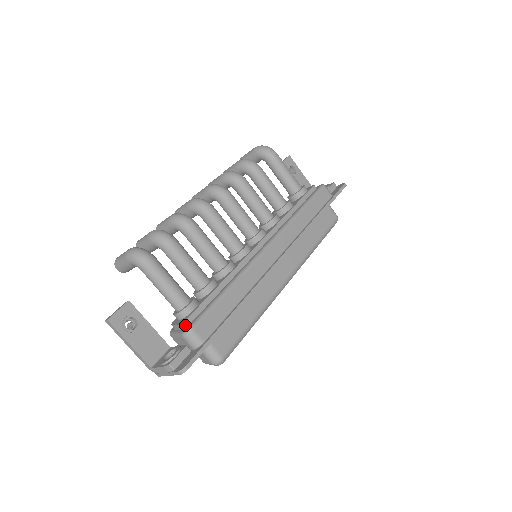
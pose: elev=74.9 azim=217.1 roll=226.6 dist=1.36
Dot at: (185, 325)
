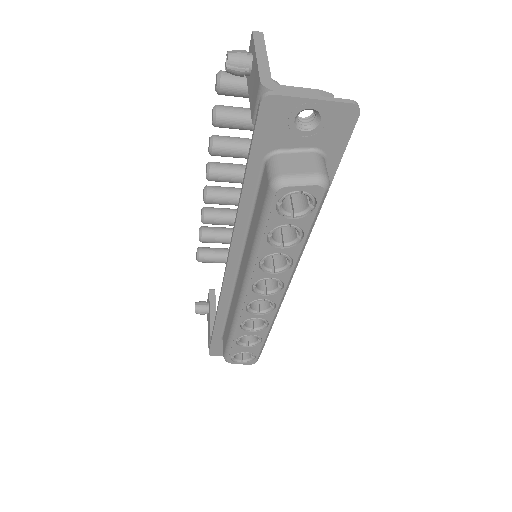
Dot at: occluded
